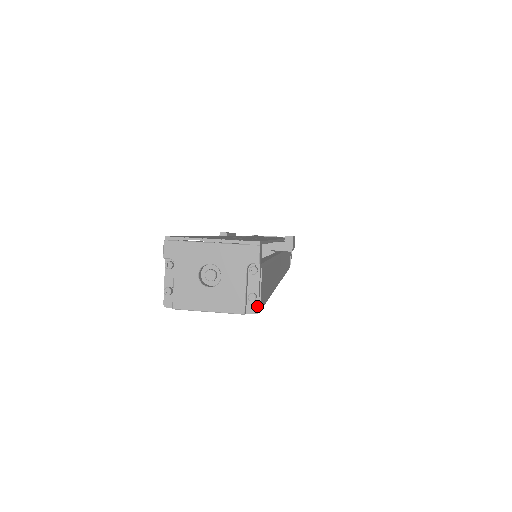
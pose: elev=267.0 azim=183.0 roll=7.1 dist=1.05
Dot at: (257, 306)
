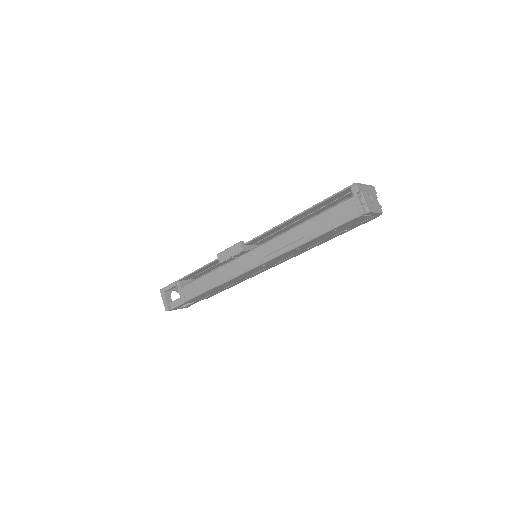
Dot at: occluded
